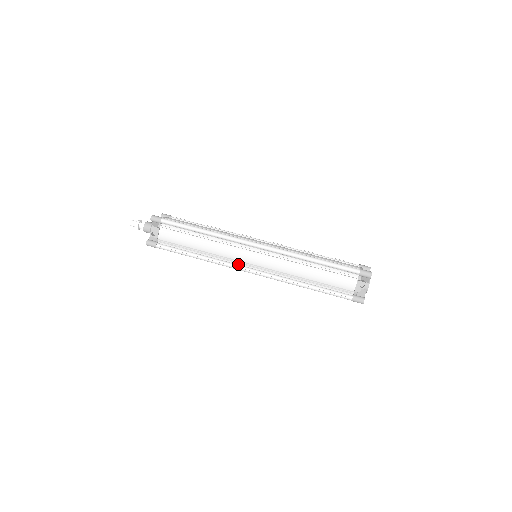
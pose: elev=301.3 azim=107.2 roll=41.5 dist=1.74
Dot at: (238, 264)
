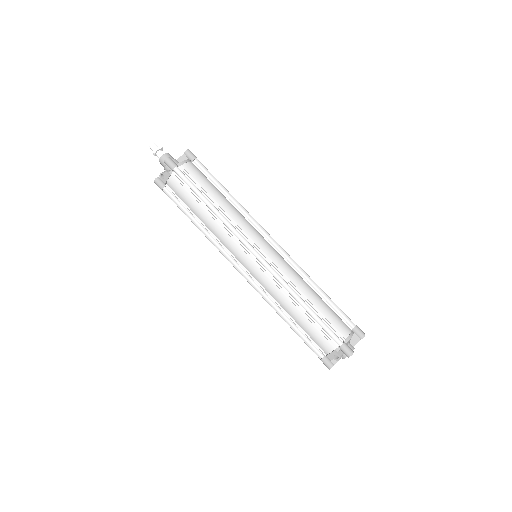
Dot at: (232, 257)
